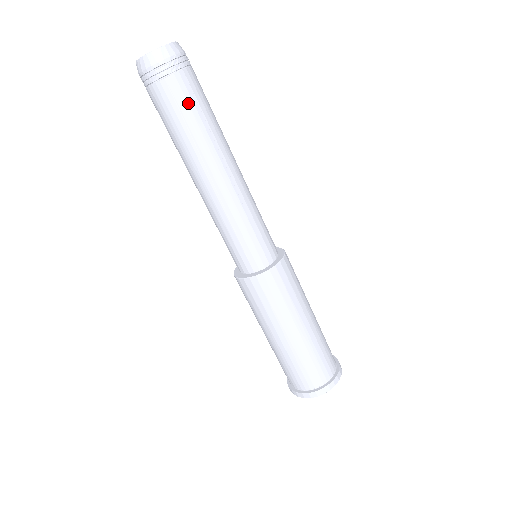
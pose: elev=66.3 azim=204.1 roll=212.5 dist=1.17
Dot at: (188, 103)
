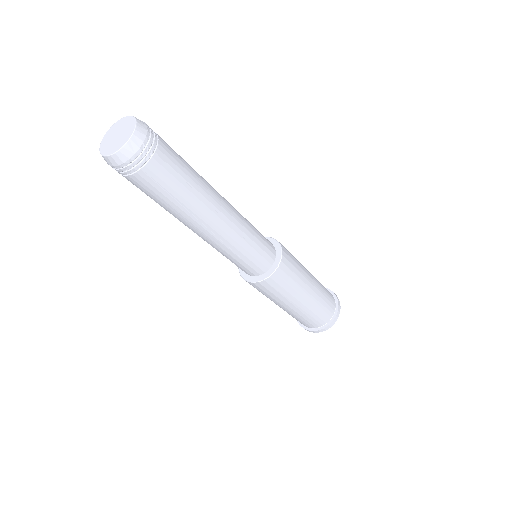
Dot at: (170, 180)
